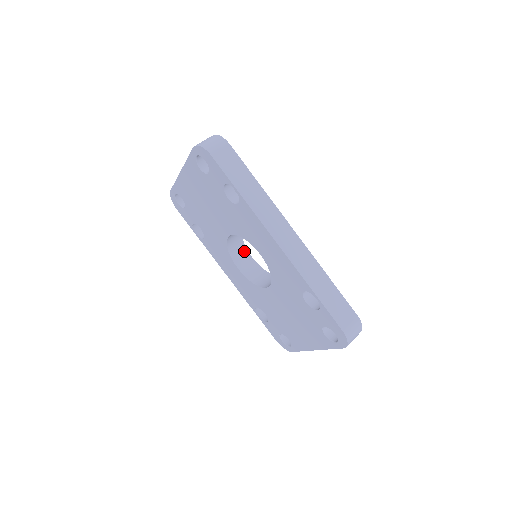
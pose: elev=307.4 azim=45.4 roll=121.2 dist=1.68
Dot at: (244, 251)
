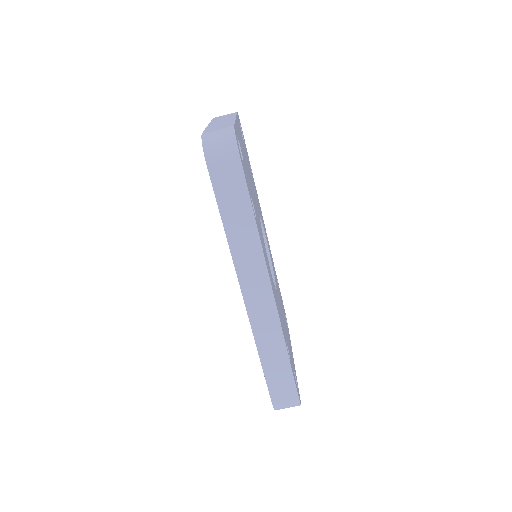
Dot at: occluded
